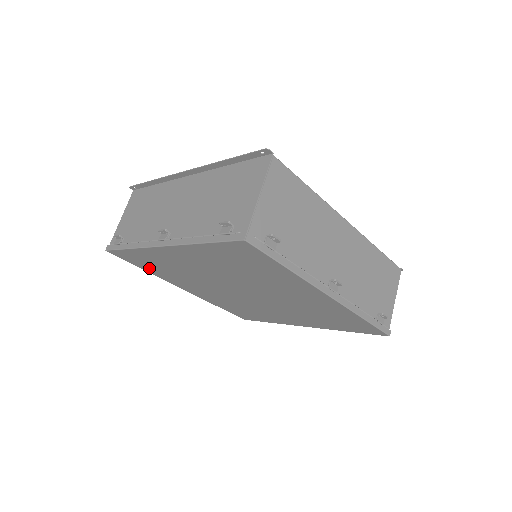
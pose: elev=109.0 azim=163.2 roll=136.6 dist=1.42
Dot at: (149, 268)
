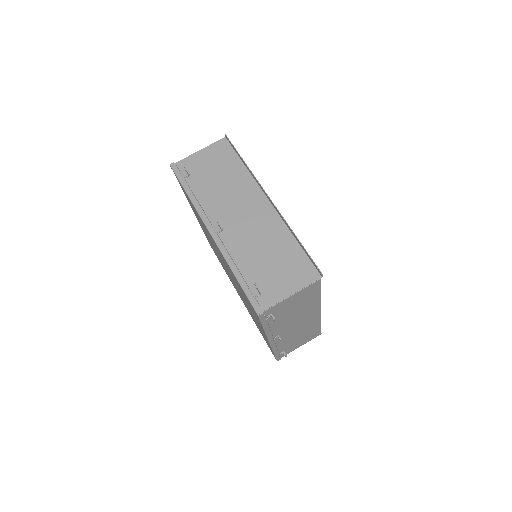
Dot at: (186, 196)
